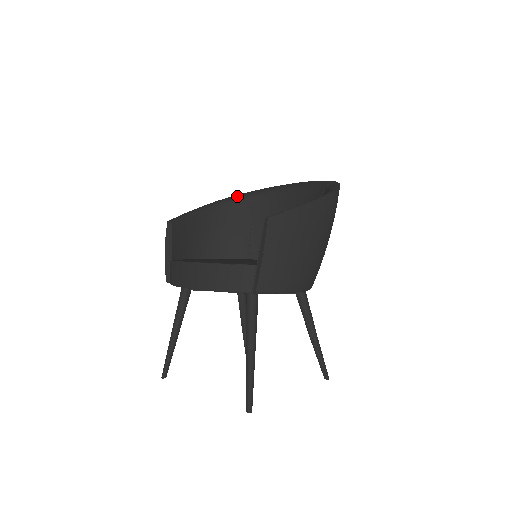
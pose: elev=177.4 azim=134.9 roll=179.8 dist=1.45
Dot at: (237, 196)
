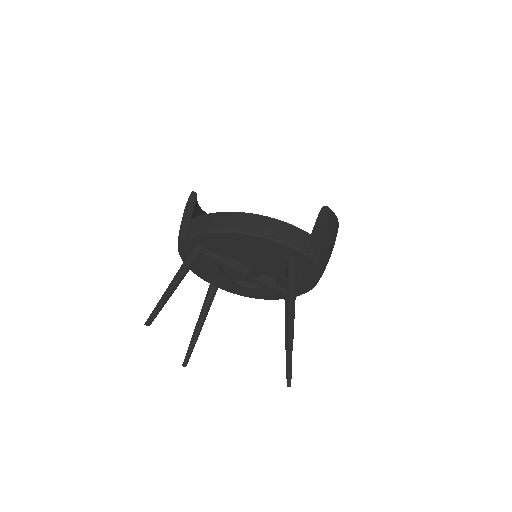
Dot at: occluded
